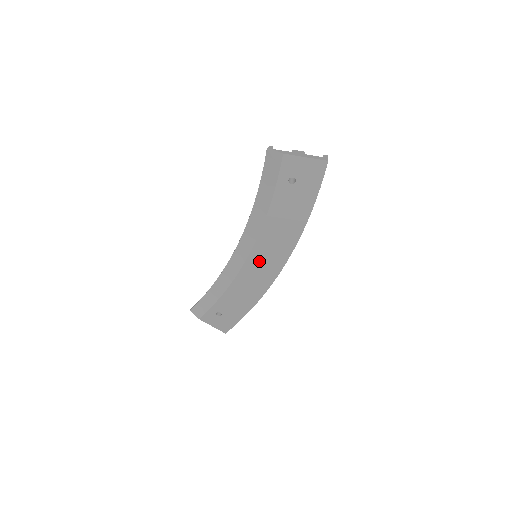
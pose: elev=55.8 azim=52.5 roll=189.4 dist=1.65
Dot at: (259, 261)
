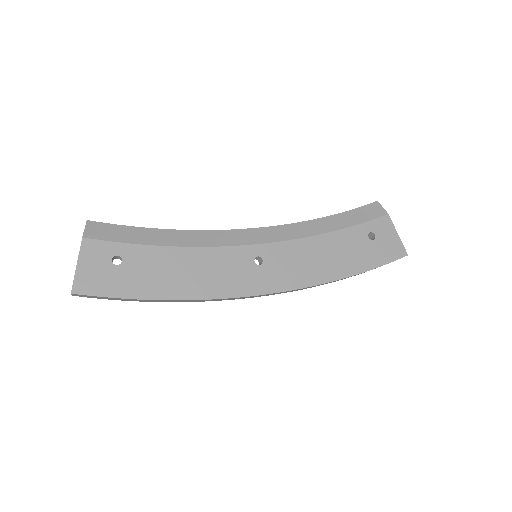
Dot at: (254, 262)
